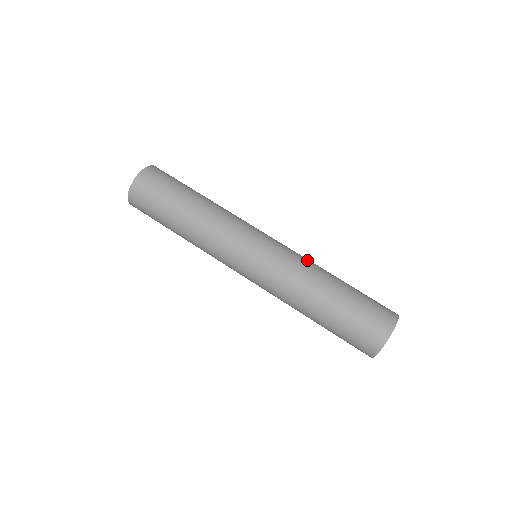
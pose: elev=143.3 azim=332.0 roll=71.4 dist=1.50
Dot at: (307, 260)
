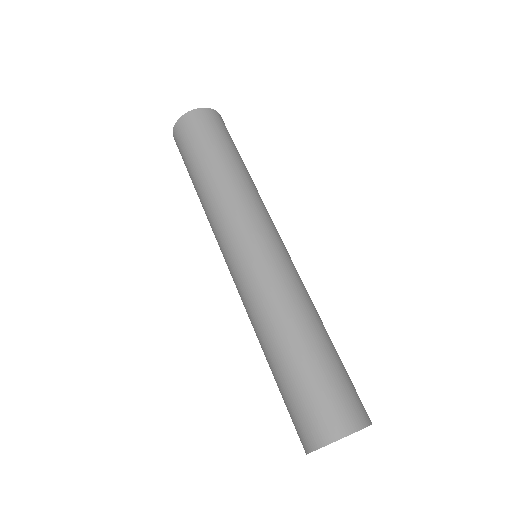
Dot at: occluded
